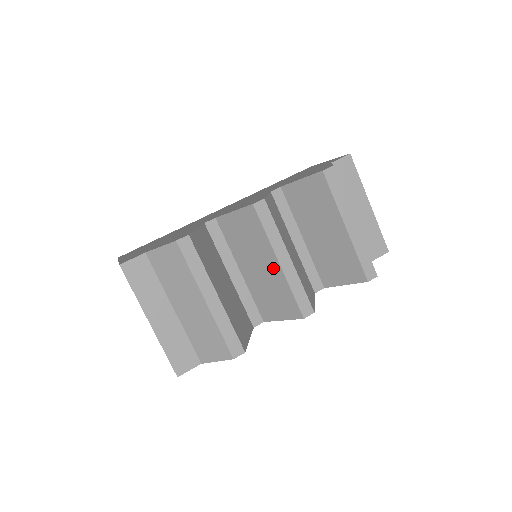
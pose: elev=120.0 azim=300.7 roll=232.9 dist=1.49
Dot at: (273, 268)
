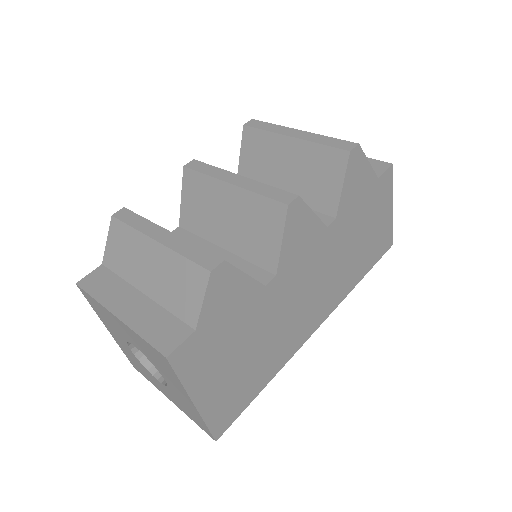
Dot at: (232, 197)
